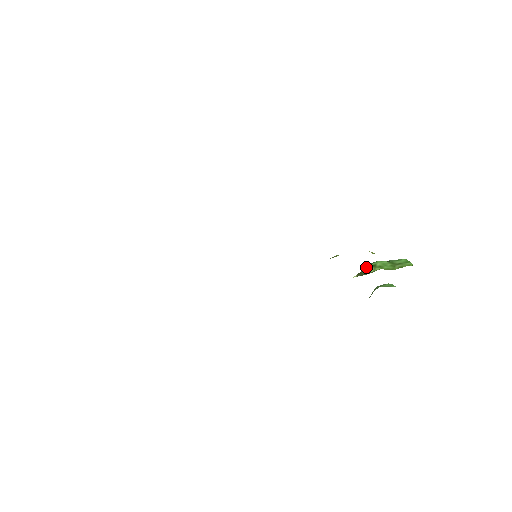
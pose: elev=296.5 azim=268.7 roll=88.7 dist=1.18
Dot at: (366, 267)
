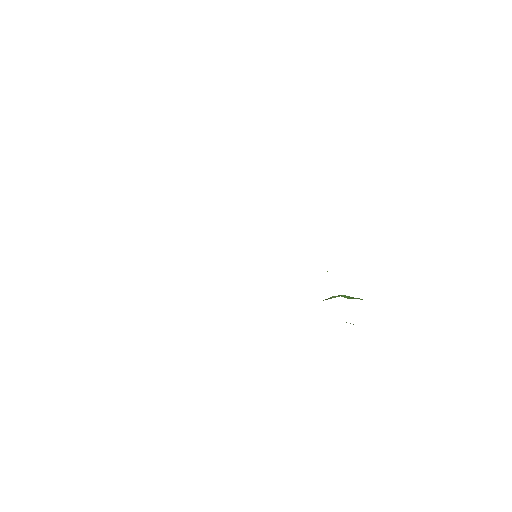
Dot at: (333, 296)
